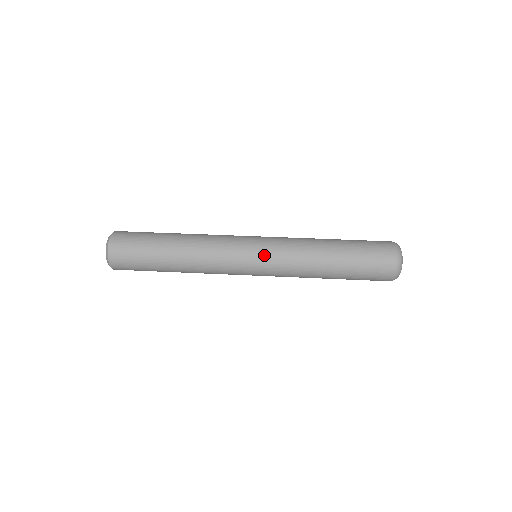
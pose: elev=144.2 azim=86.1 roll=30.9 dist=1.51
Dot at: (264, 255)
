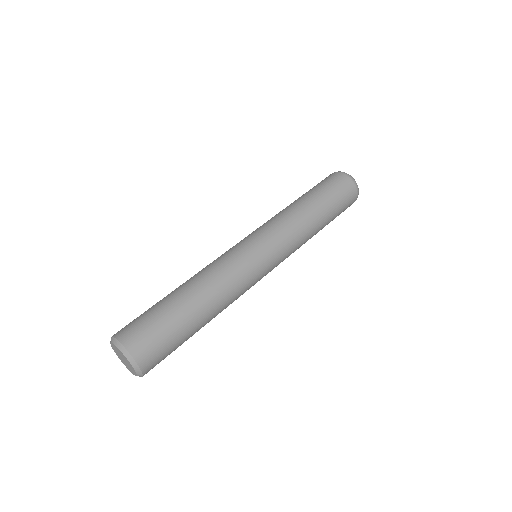
Dot at: occluded
